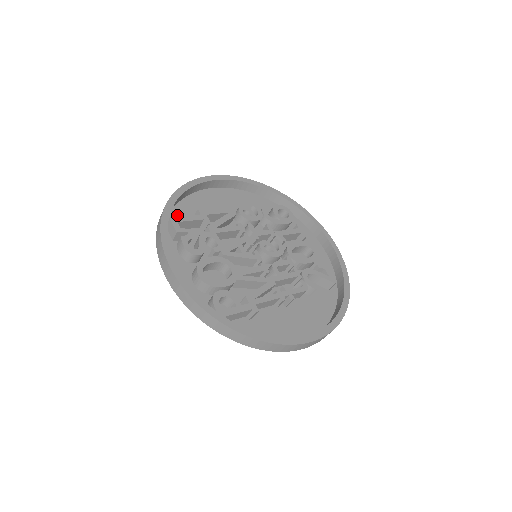
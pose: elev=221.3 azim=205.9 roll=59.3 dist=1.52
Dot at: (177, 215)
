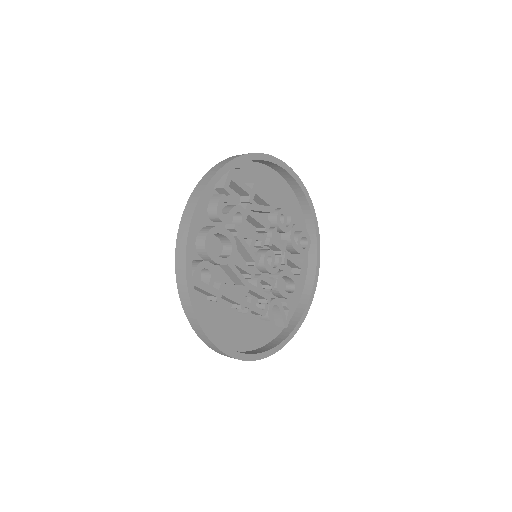
Dot at: (236, 171)
